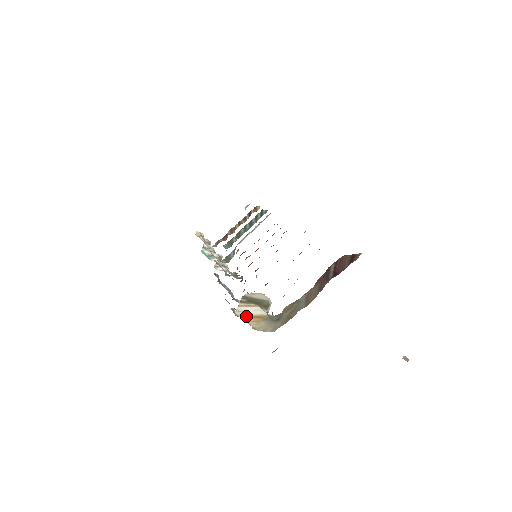
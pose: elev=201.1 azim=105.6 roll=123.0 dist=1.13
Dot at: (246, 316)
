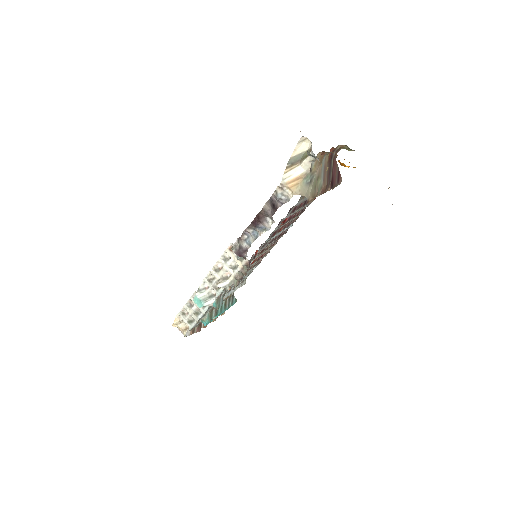
Dot at: (289, 182)
